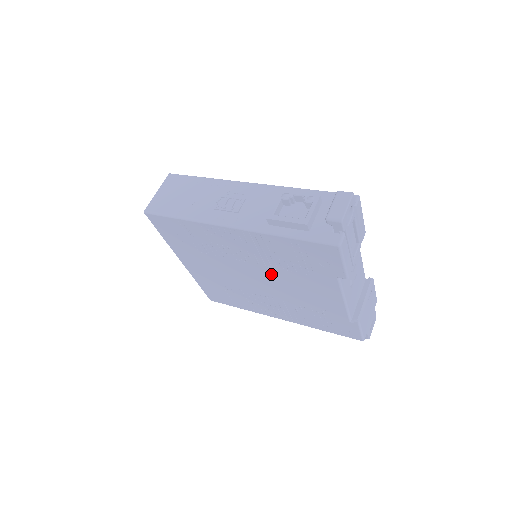
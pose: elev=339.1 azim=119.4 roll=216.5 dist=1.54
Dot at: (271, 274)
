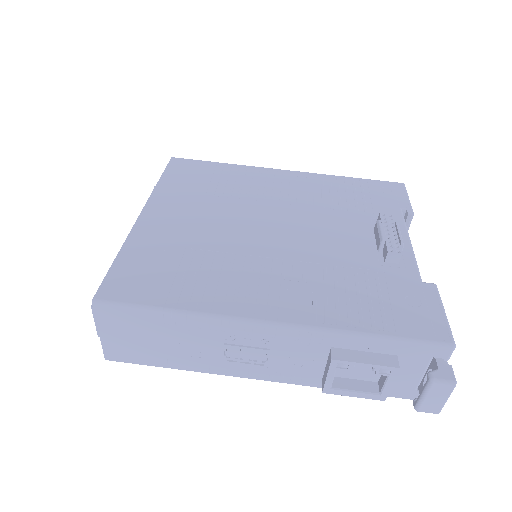
Dot at: occluded
